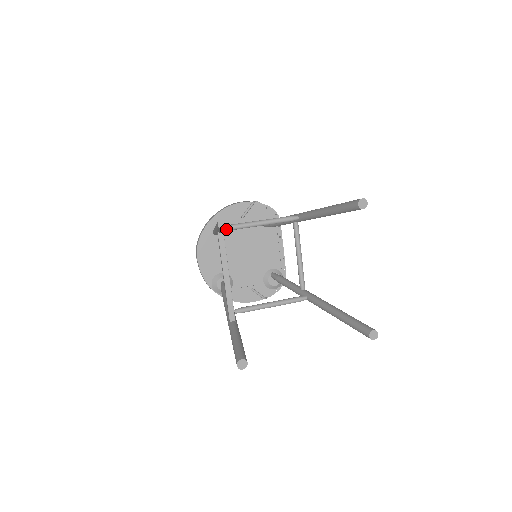
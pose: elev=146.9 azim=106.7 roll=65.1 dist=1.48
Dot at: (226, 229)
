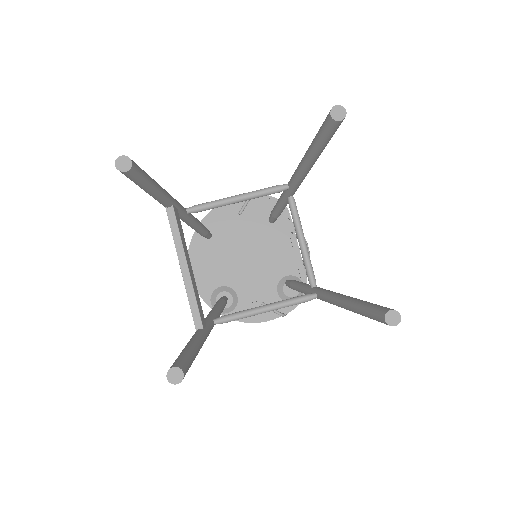
Dot at: (190, 211)
